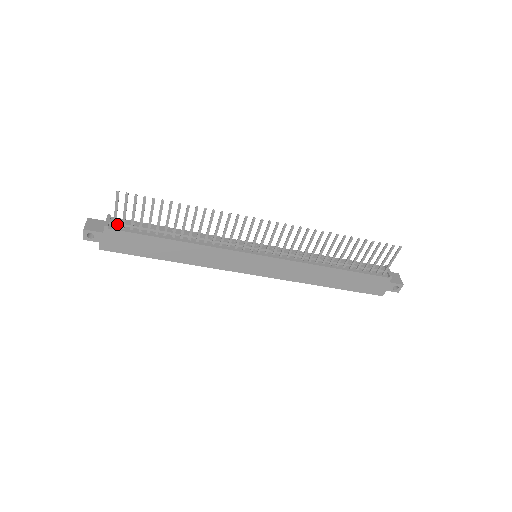
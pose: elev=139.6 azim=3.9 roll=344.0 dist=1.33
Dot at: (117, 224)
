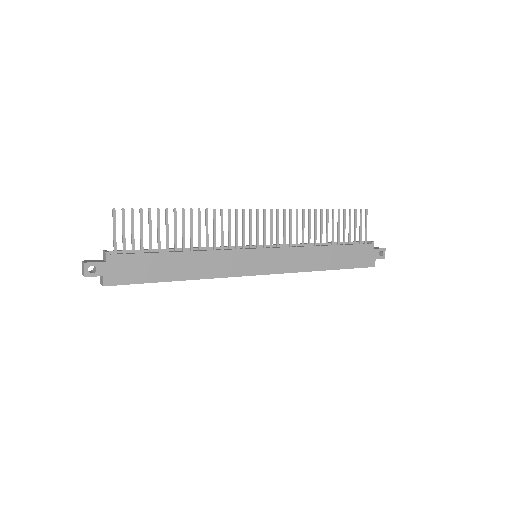
Dot at: (117, 252)
